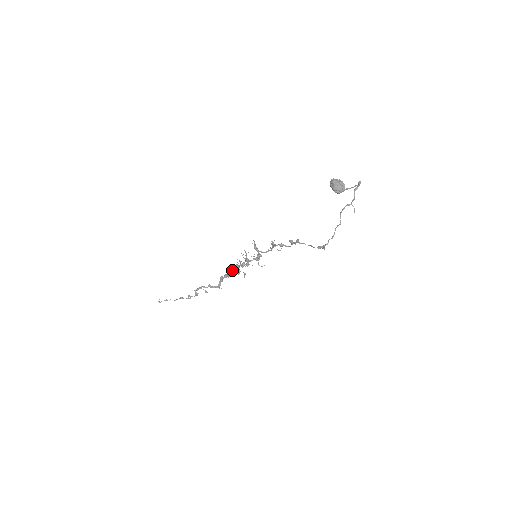
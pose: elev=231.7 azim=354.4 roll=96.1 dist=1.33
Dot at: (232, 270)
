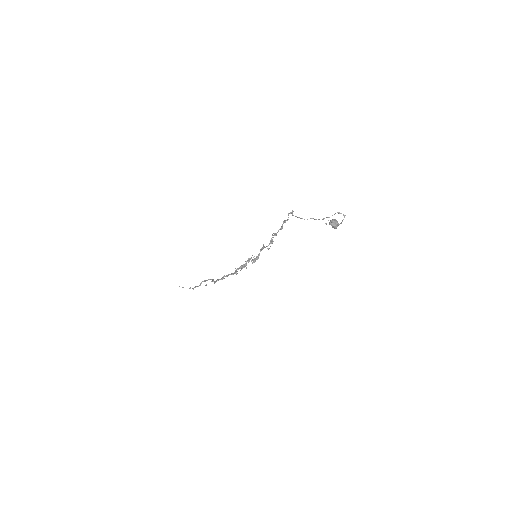
Dot at: occluded
